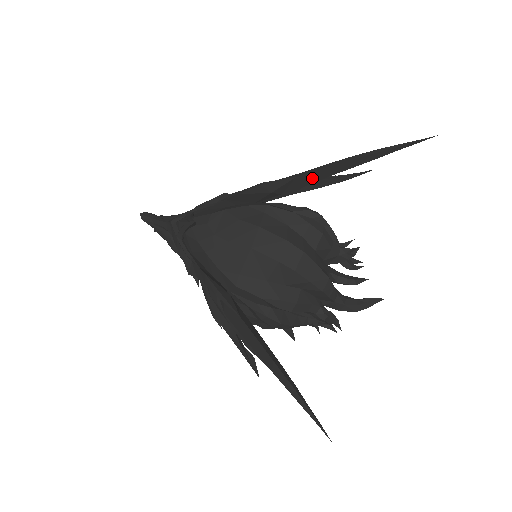
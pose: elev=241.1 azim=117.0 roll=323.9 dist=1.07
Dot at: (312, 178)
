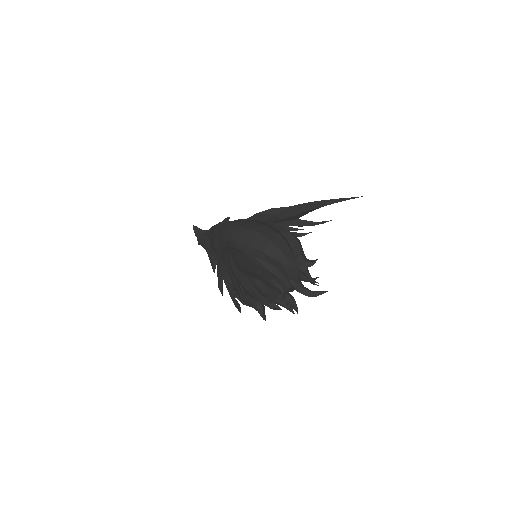
Dot at: (298, 210)
